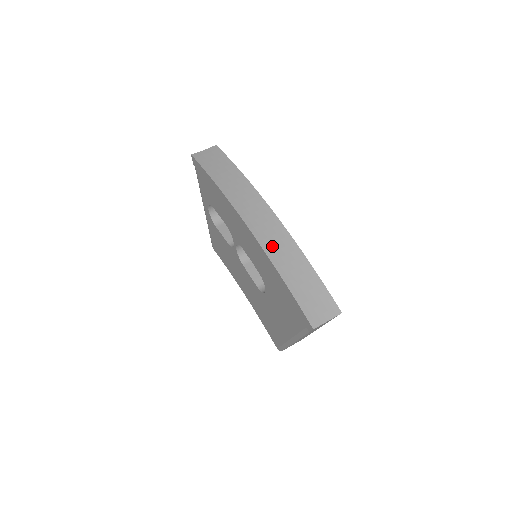
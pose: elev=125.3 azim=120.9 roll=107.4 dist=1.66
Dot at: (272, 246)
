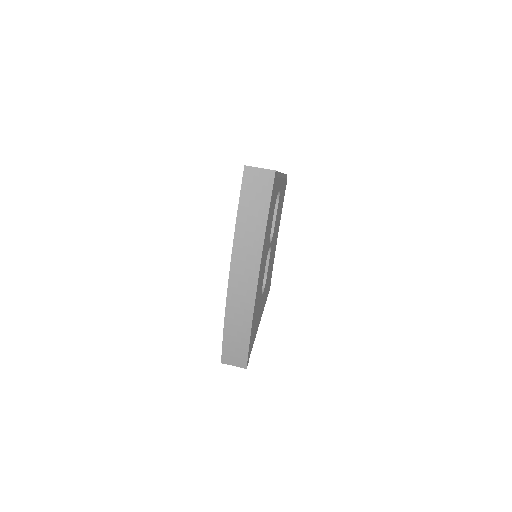
Dot at: (234, 308)
